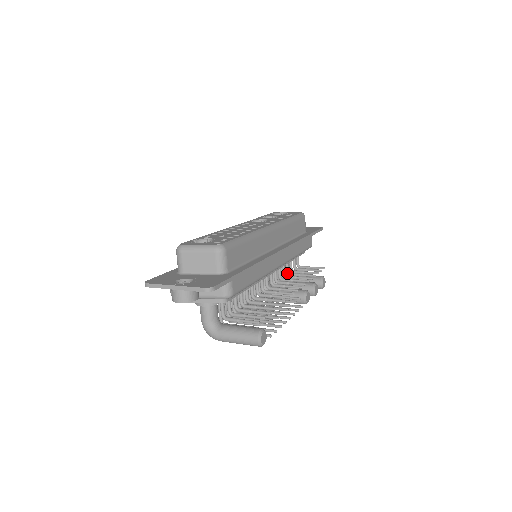
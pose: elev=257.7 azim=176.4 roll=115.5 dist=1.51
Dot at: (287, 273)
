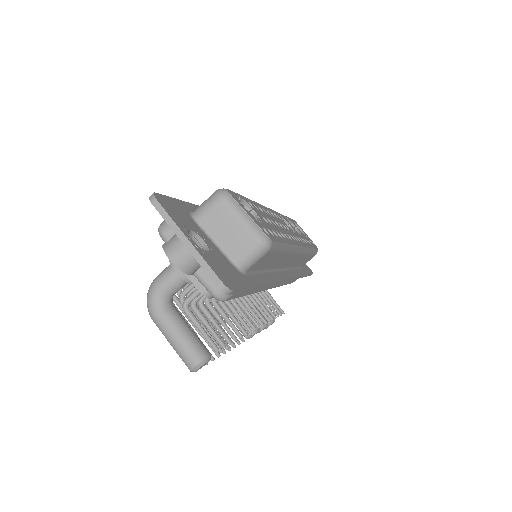
Dot at: occluded
